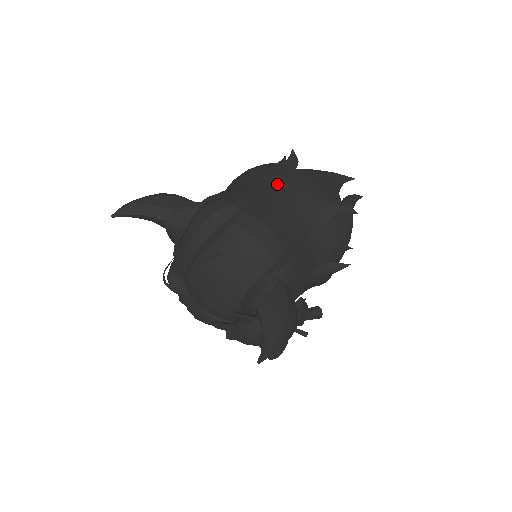
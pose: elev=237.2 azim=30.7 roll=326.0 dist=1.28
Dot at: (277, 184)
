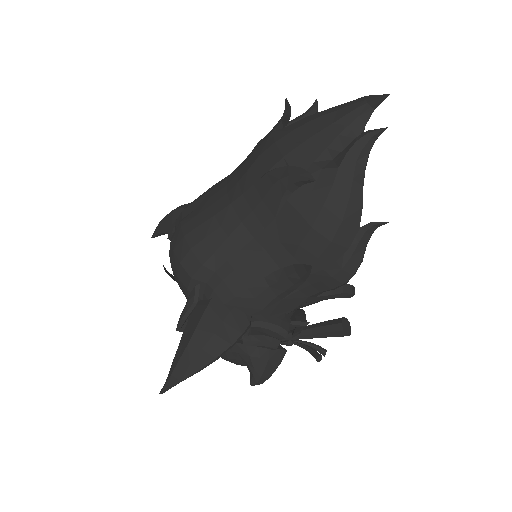
Dot at: (242, 166)
